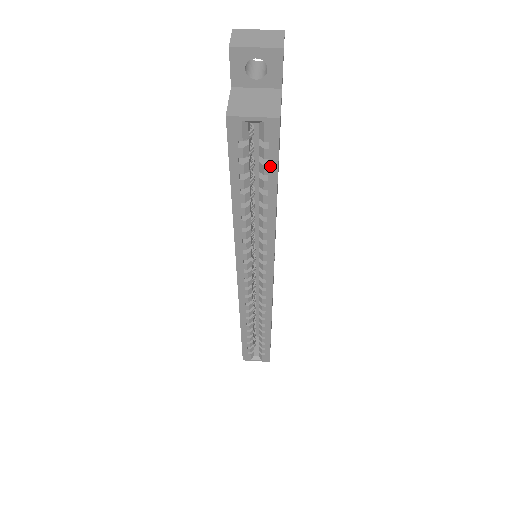
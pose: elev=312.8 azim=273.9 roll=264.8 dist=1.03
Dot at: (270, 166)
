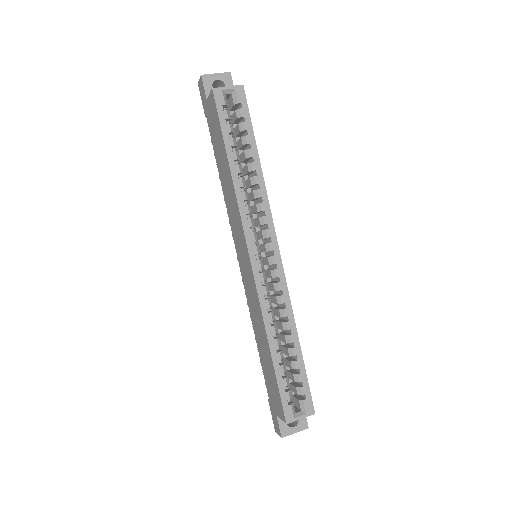
Dot at: (246, 122)
